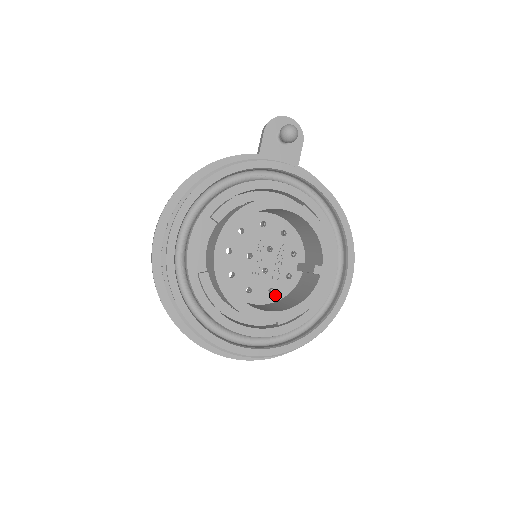
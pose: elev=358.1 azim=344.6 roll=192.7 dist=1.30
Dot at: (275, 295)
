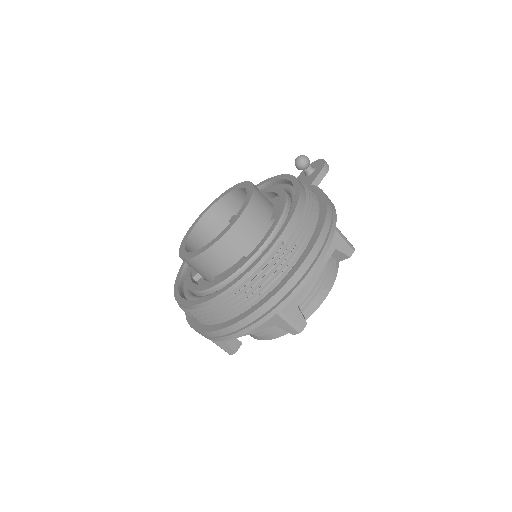
Dot at: occluded
